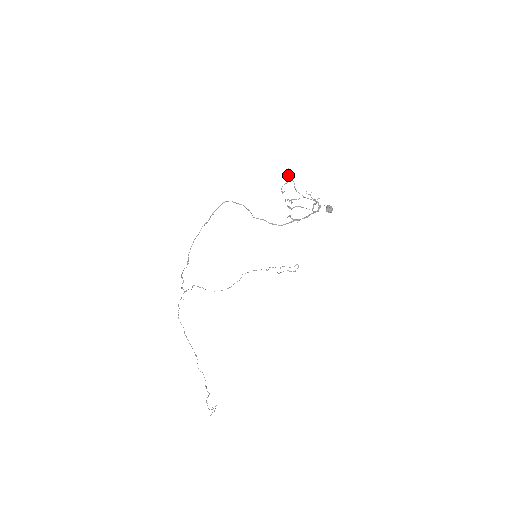
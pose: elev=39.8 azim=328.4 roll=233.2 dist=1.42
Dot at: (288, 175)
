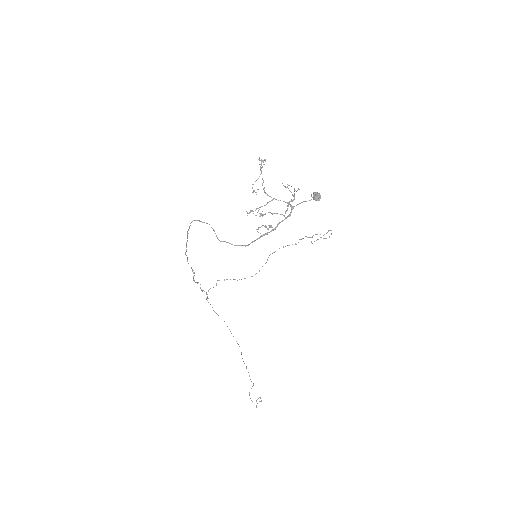
Dot at: occluded
